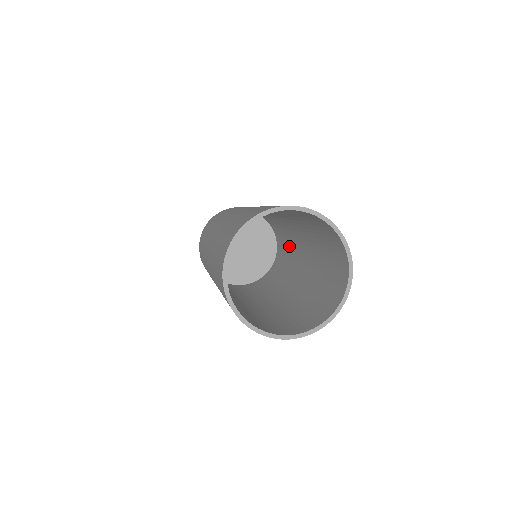
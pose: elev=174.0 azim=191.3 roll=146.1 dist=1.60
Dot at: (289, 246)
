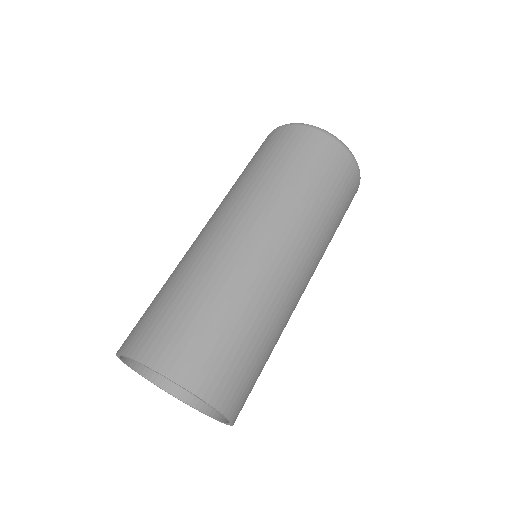
Dot at: occluded
